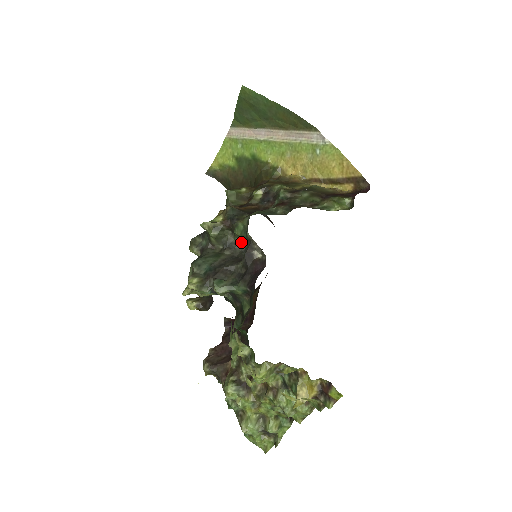
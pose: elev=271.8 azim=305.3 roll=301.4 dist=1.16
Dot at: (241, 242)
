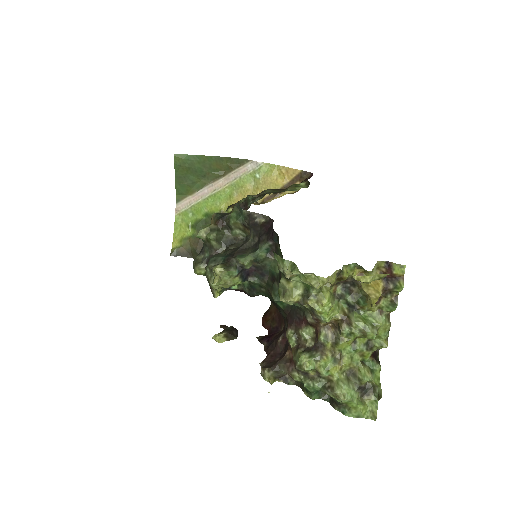
Dot at: (240, 232)
